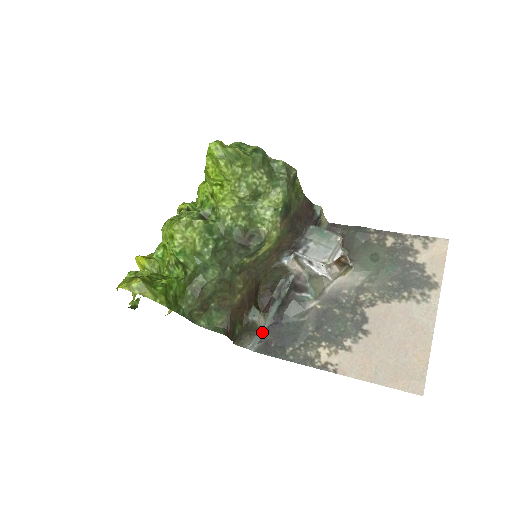
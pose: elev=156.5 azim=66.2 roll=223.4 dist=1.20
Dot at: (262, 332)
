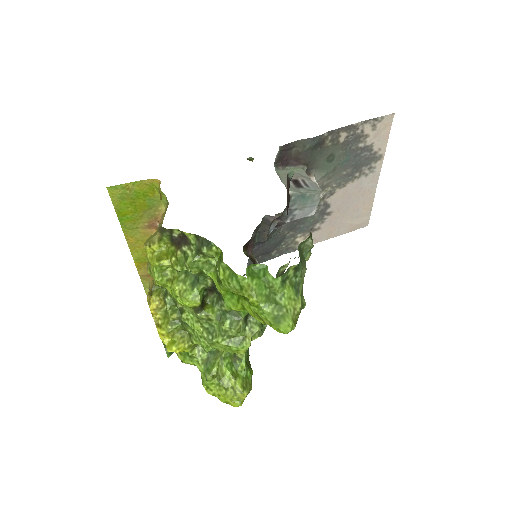
Dot at: occluded
